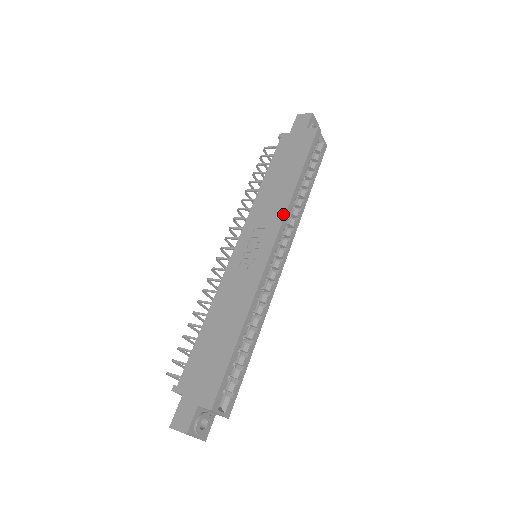
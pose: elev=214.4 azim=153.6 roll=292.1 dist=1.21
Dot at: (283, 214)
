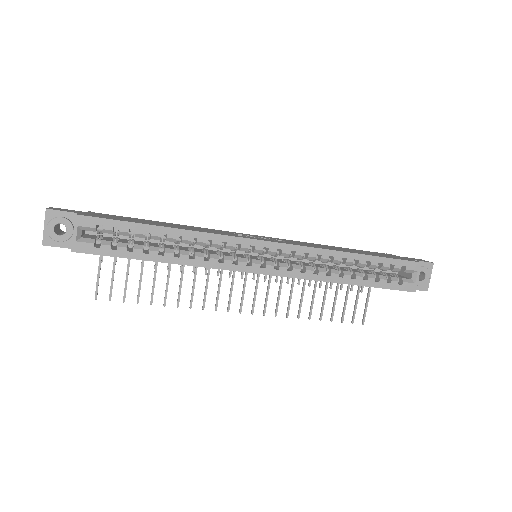
Dot at: (309, 246)
